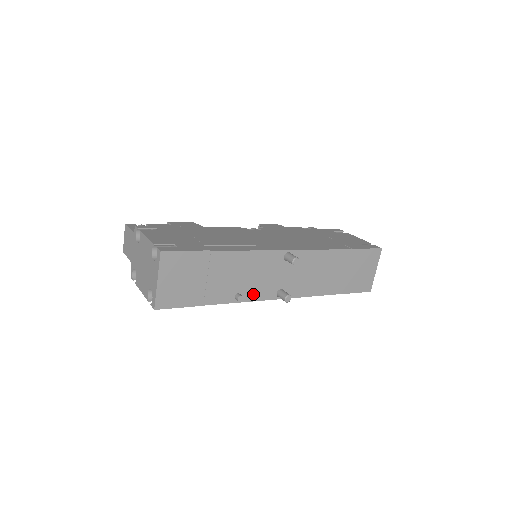
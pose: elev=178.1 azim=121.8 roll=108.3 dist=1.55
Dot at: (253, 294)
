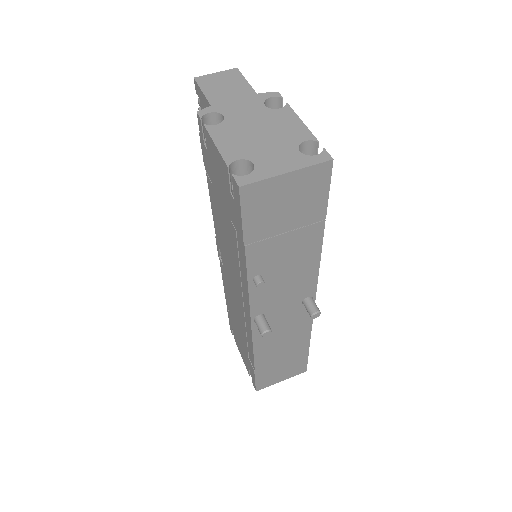
Dot at: (259, 292)
